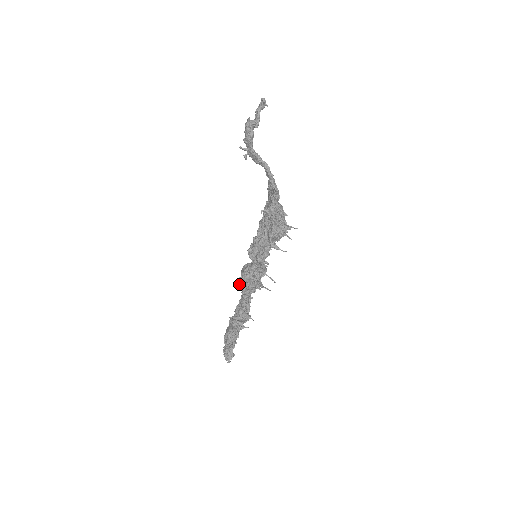
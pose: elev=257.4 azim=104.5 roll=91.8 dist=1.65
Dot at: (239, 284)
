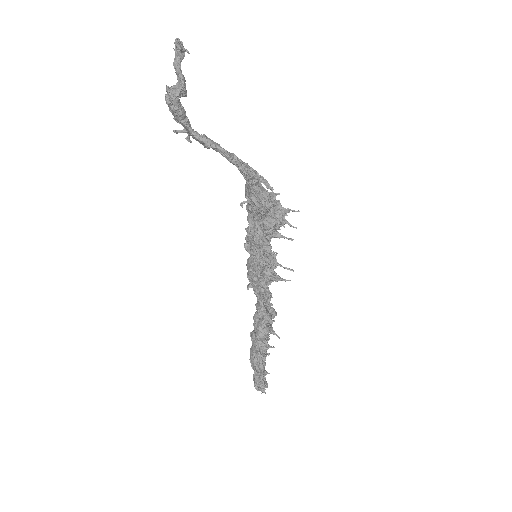
Dot at: (249, 285)
